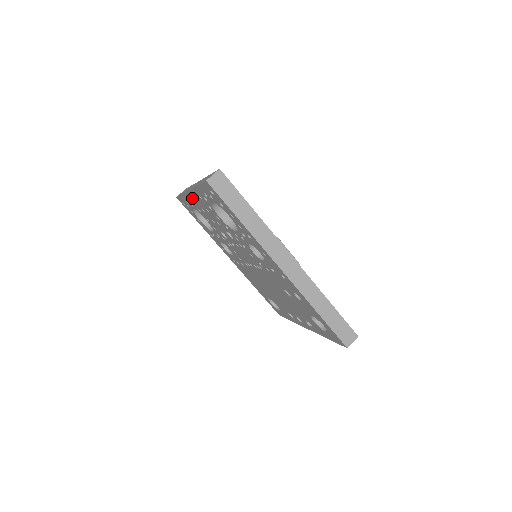
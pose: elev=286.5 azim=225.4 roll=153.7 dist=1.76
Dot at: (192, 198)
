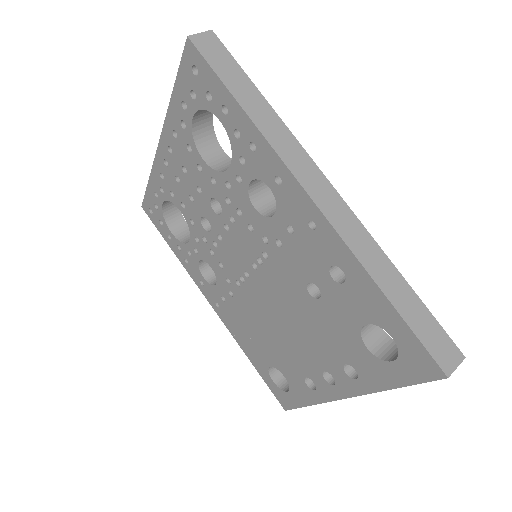
Dot at: (163, 163)
